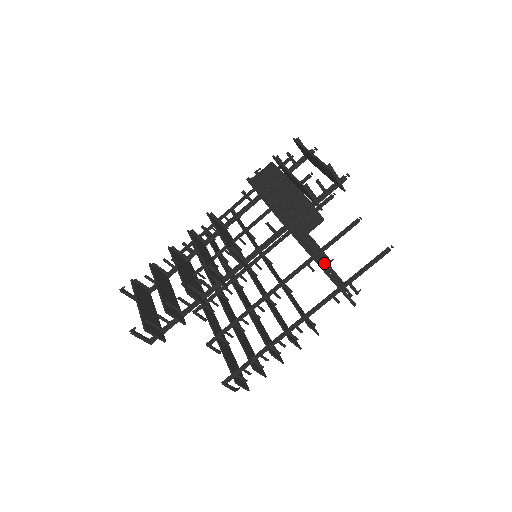
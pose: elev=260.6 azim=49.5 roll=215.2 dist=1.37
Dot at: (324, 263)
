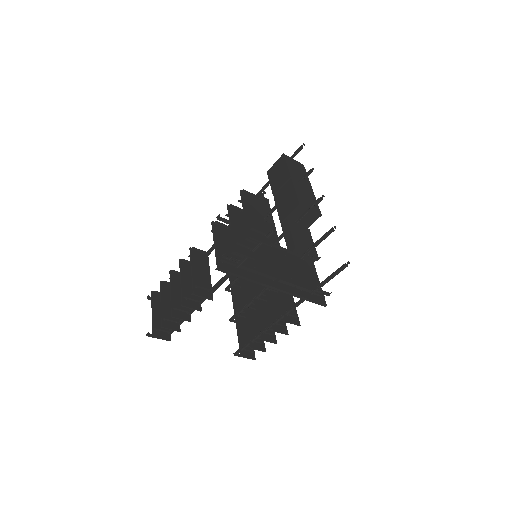
Dot at: (283, 282)
